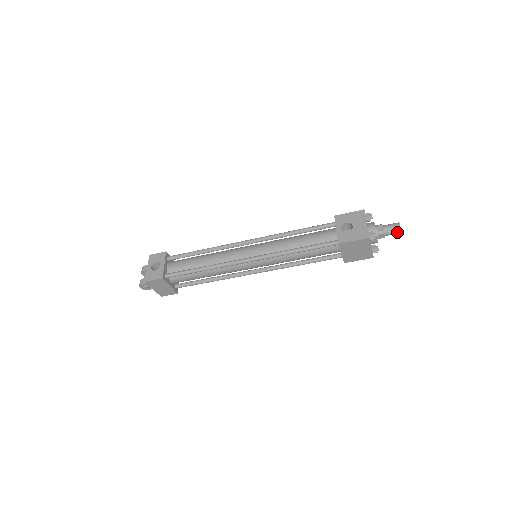
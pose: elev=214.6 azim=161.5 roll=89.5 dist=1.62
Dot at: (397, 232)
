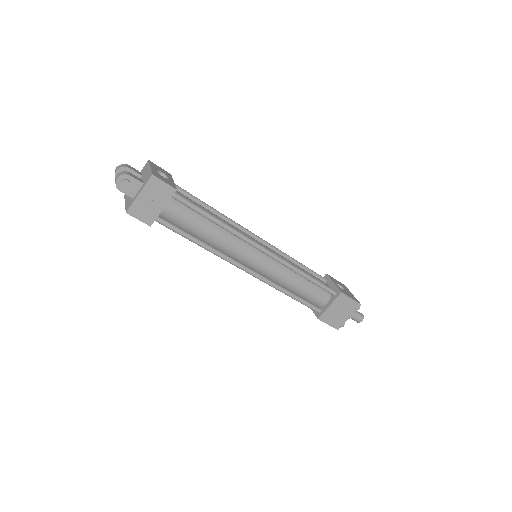
Dot at: (360, 319)
